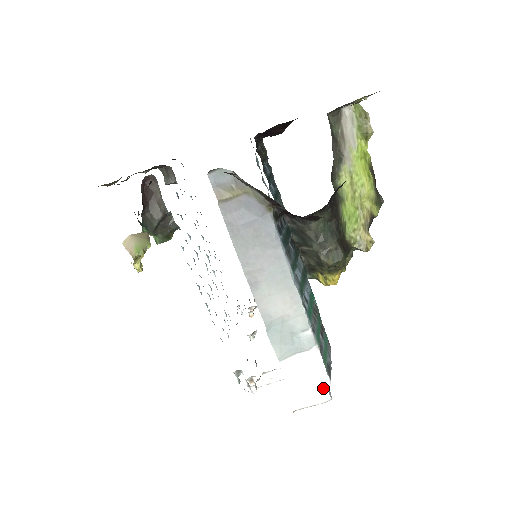
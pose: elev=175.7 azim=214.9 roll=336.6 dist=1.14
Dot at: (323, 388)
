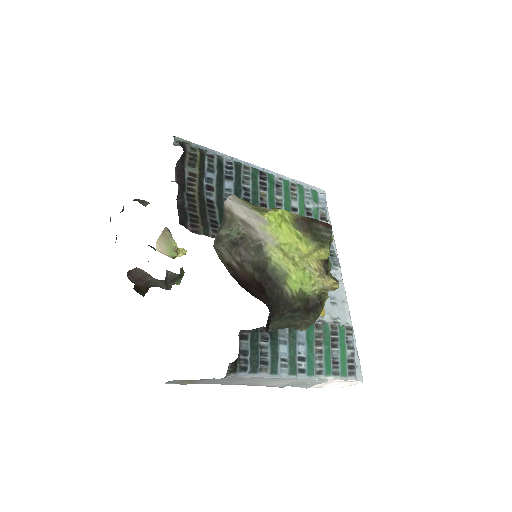
Dot at: (352, 381)
